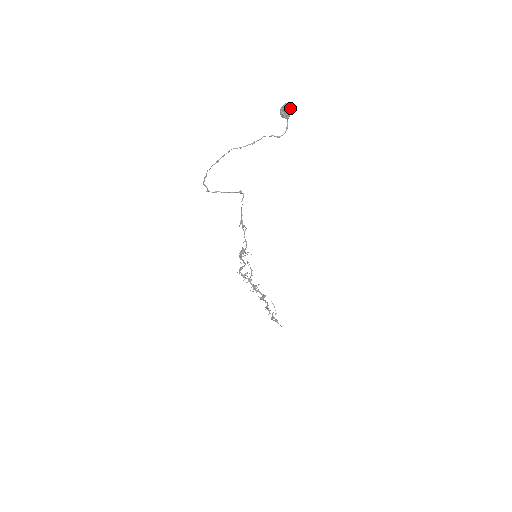
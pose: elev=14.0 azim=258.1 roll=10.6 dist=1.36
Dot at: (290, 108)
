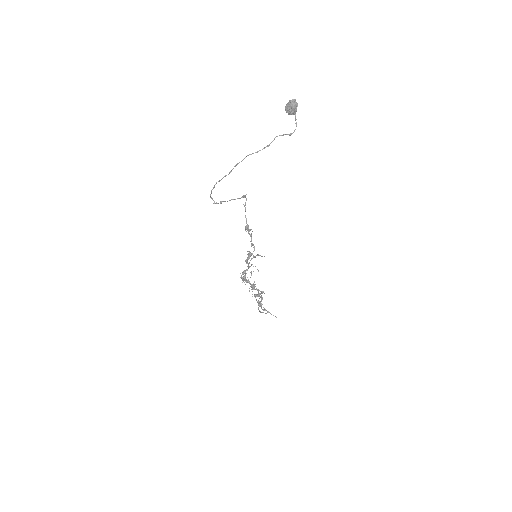
Dot at: (296, 104)
